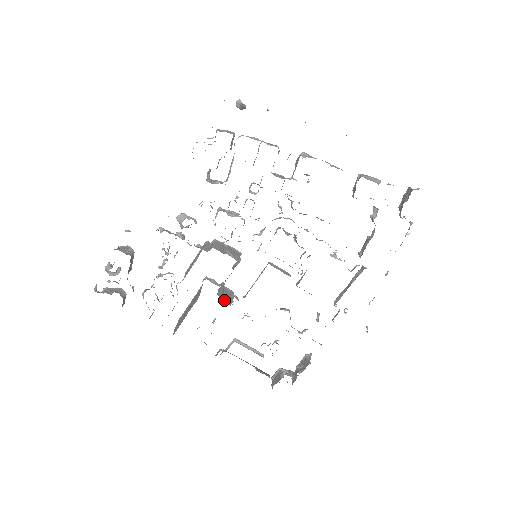
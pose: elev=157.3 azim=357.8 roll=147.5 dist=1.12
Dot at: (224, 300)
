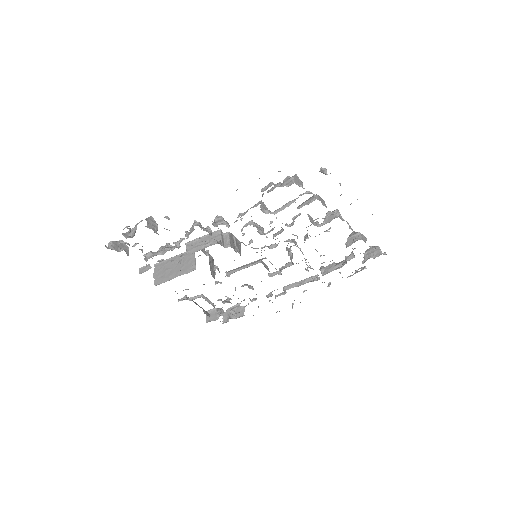
Dot at: (212, 274)
